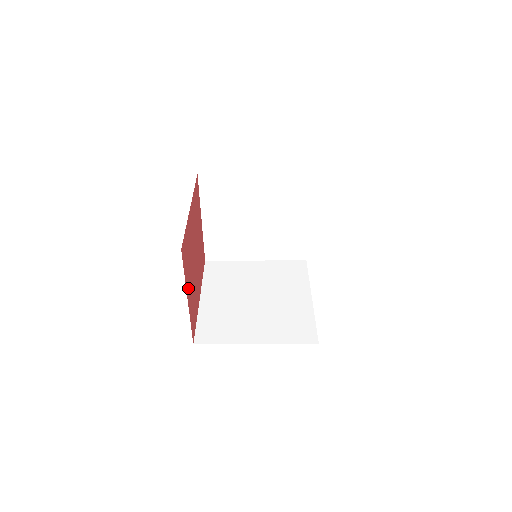
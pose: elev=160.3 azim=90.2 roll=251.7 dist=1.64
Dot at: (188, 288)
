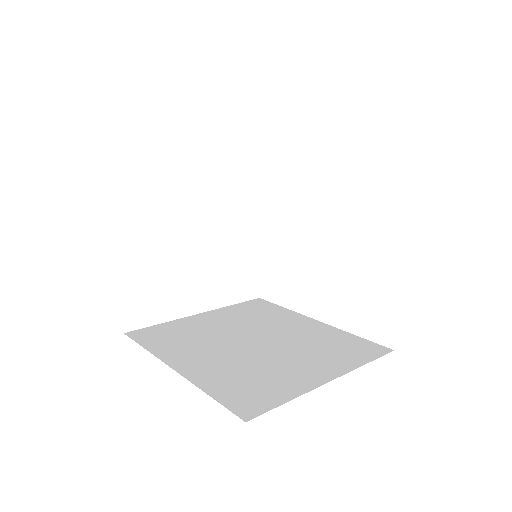
Dot at: occluded
